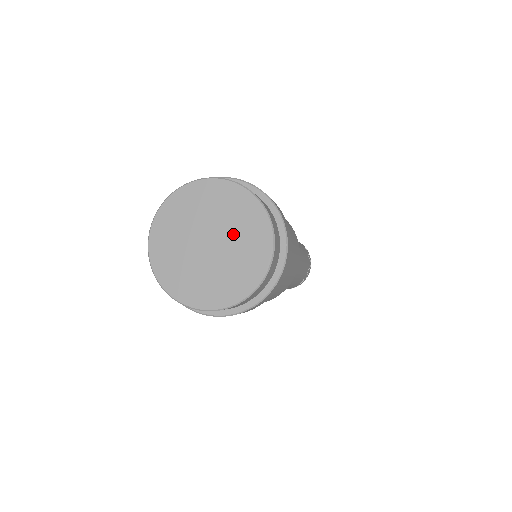
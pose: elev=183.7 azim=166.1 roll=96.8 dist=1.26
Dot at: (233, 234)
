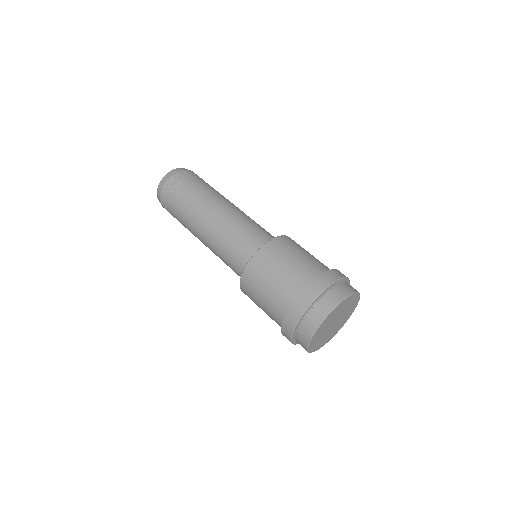
Dot at: (345, 313)
